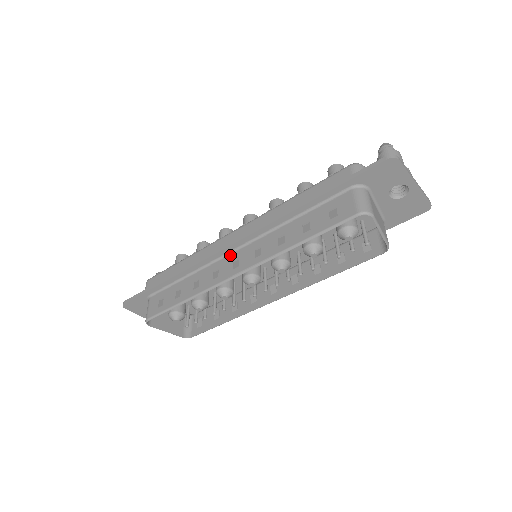
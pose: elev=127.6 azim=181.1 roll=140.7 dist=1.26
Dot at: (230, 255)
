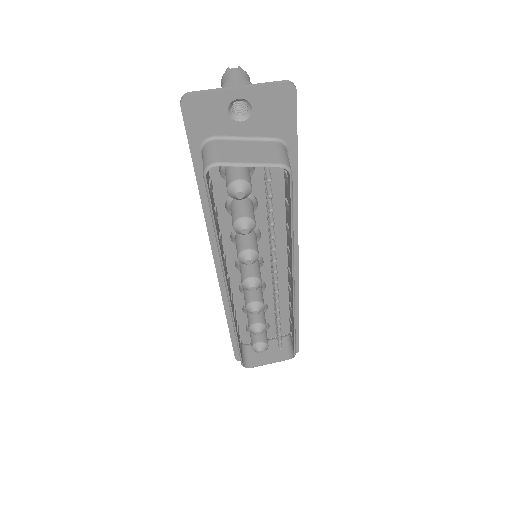
Dot at: occluded
